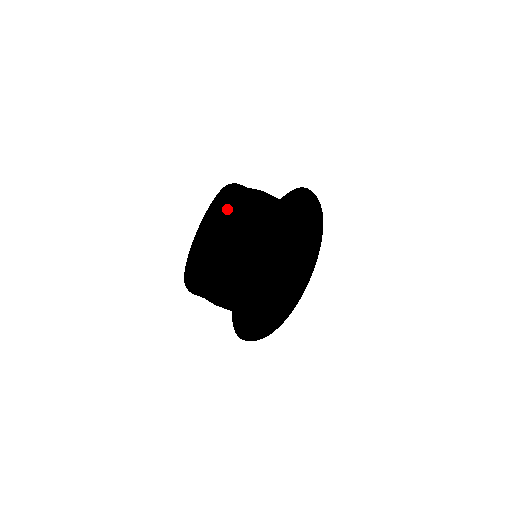
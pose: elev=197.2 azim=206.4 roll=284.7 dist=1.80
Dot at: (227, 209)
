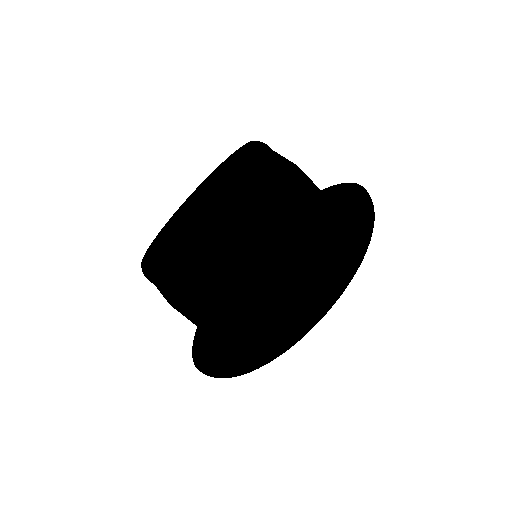
Dot at: occluded
